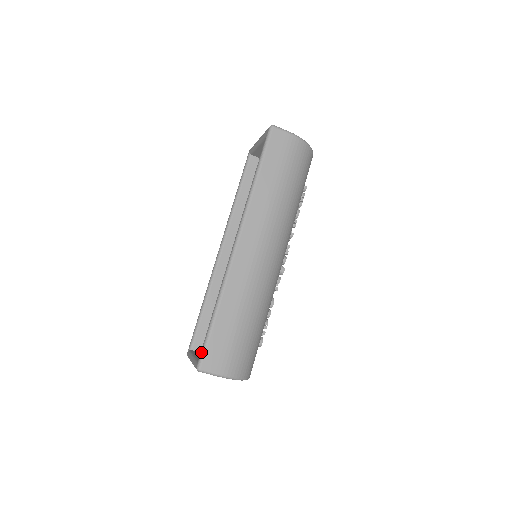
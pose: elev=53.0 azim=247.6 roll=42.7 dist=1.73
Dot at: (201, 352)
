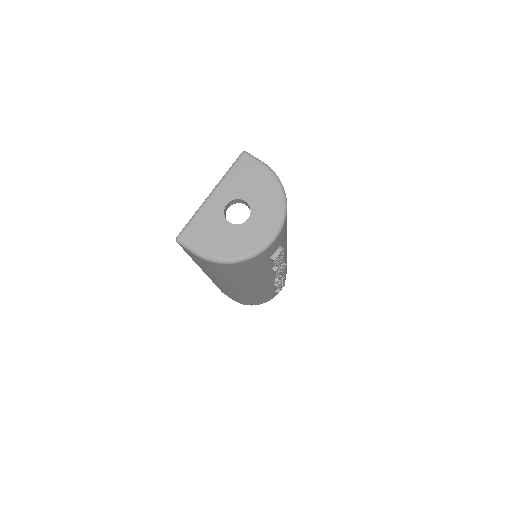
Dot at: occluded
